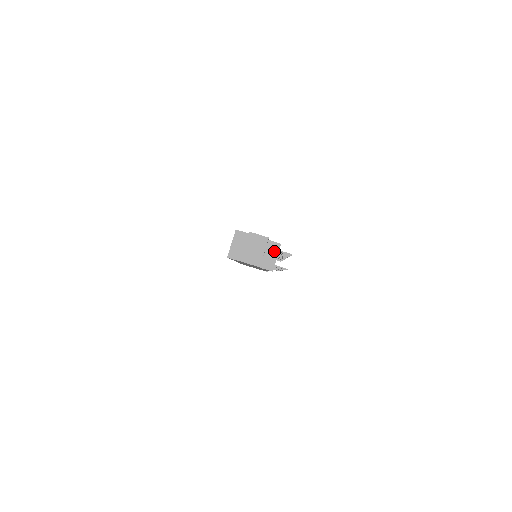
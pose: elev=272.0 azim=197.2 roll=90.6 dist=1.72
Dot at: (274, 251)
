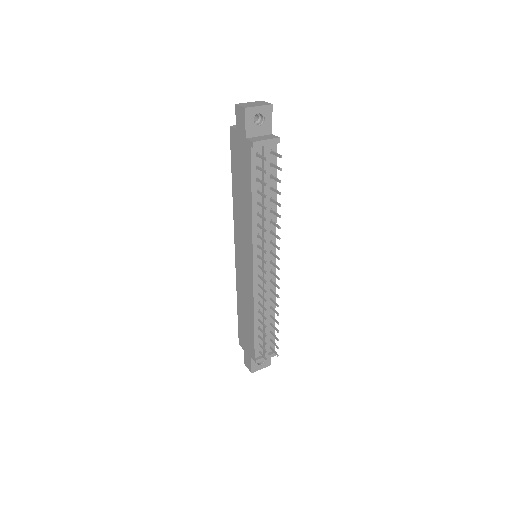
Dot at: (269, 138)
